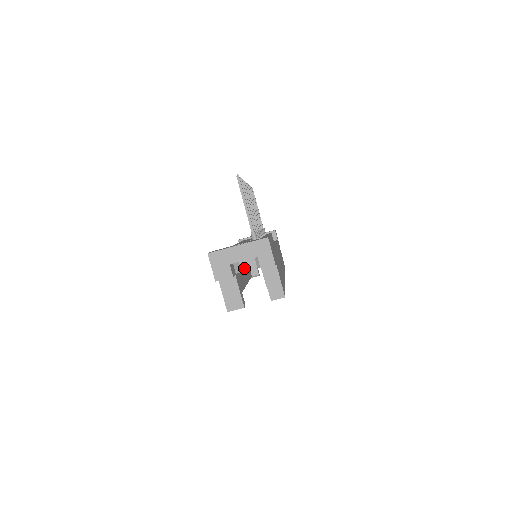
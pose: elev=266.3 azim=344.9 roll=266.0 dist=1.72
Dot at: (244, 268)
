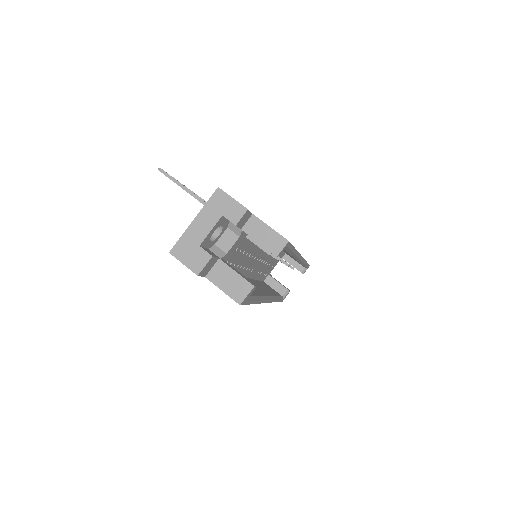
Dot at: (226, 248)
